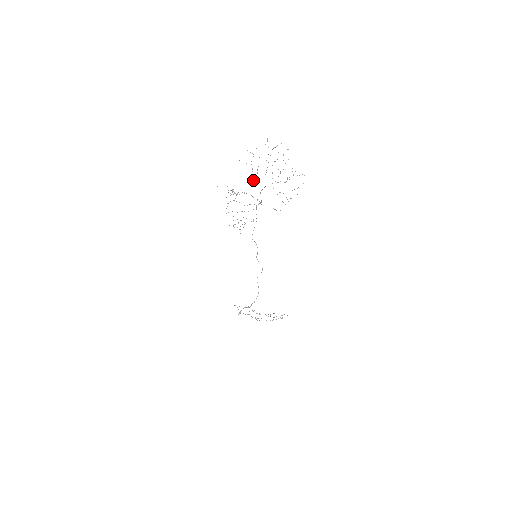
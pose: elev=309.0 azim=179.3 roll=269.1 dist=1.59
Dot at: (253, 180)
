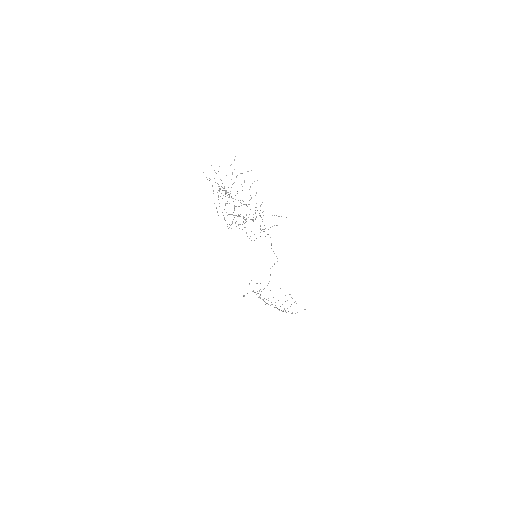
Dot at: (214, 203)
